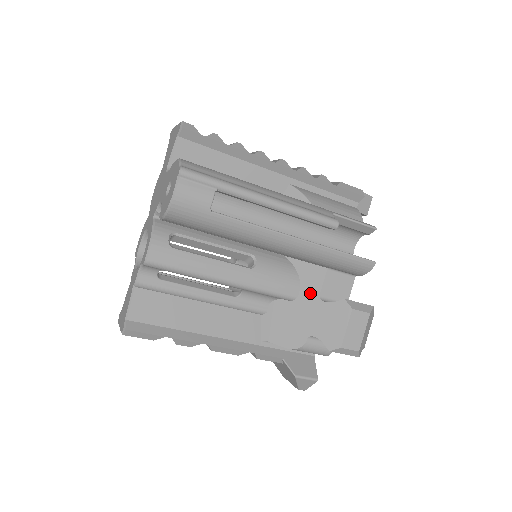
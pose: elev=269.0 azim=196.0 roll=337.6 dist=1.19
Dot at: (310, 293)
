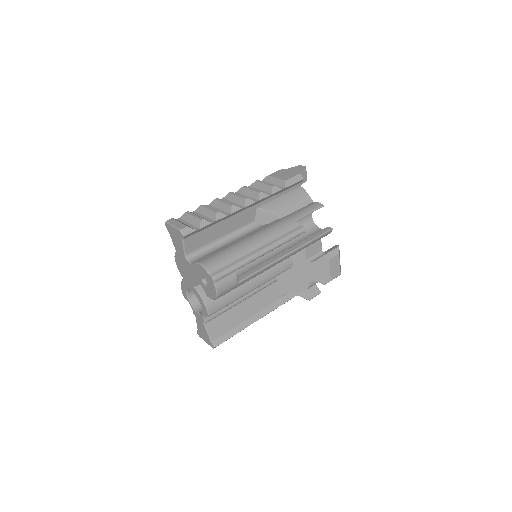
Dot at: (299, 261)
